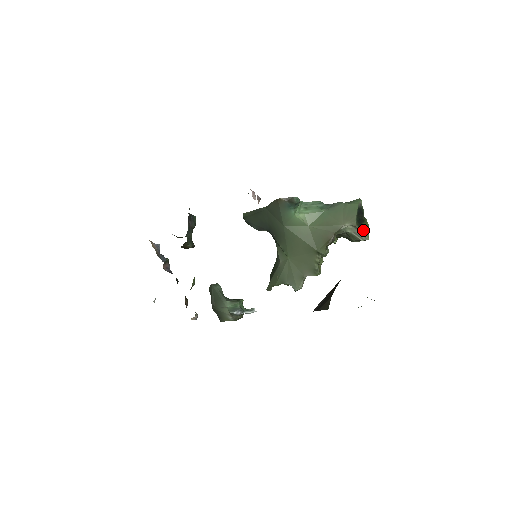
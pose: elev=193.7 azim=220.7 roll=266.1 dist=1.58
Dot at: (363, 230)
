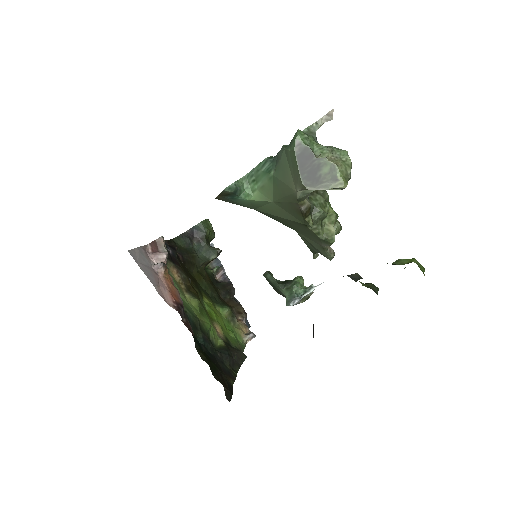
Dot at: (325, 183)
